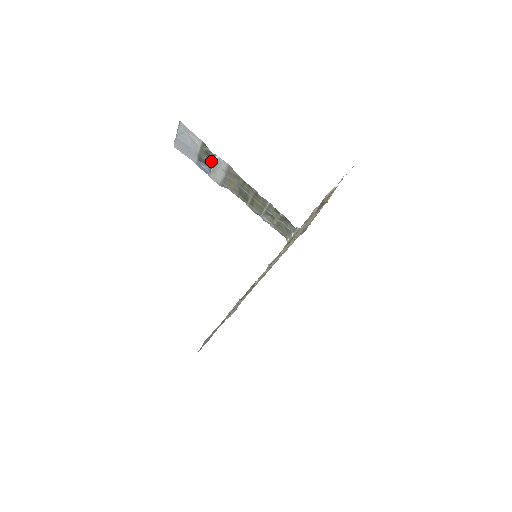
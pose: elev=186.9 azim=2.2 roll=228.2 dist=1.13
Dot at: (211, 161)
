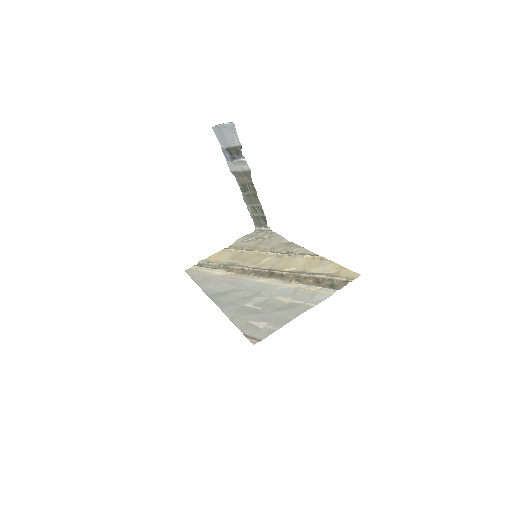
Dot at: (235, 155)
